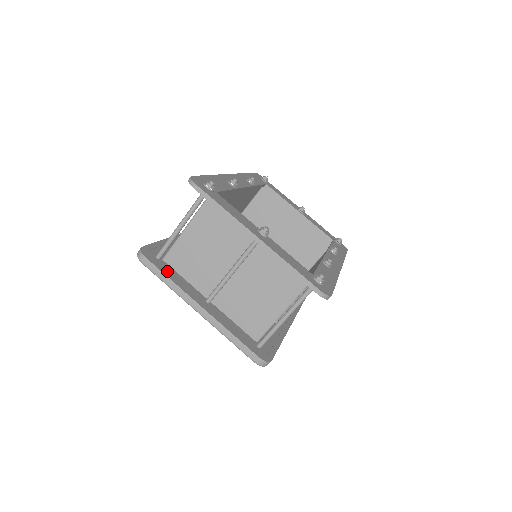
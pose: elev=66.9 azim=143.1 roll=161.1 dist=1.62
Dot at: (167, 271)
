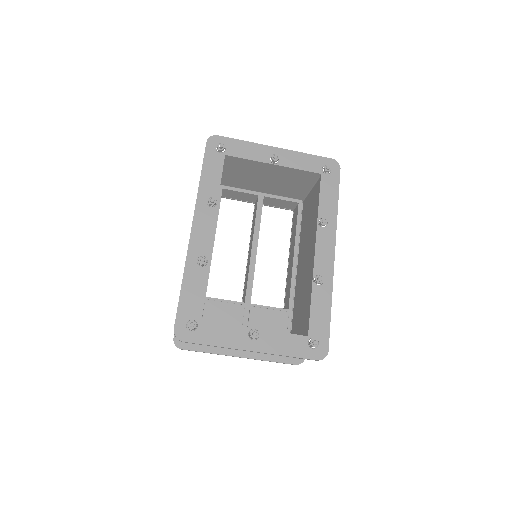
Dot at: (202, 345)
